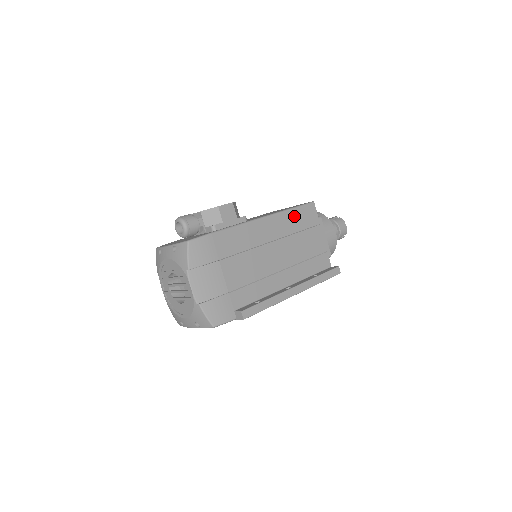
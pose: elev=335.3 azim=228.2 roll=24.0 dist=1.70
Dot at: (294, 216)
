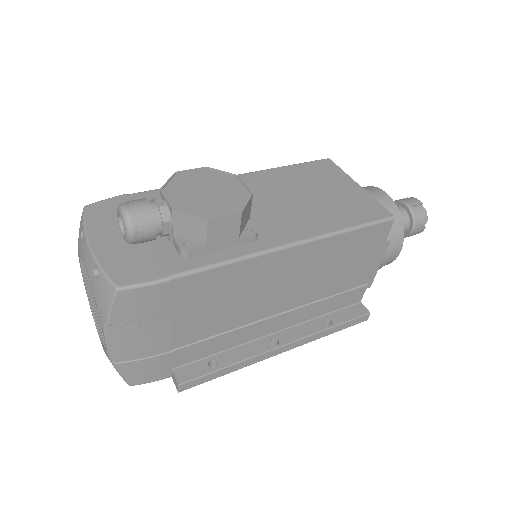
Dot at: (345, 241)
